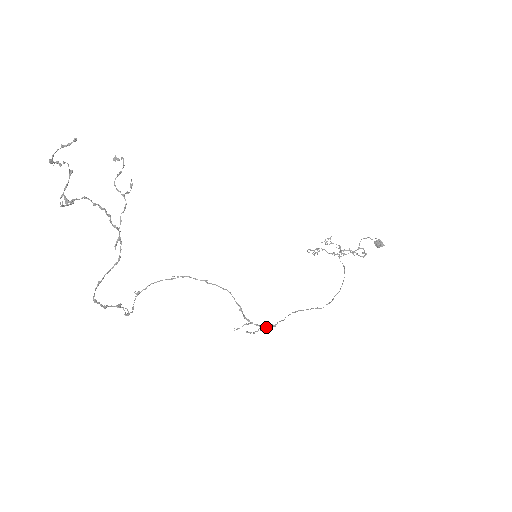
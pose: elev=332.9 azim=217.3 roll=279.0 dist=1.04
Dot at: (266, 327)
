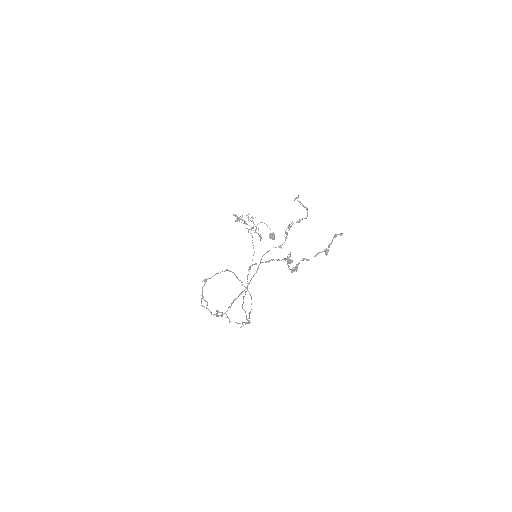
Dot at: (247, 322)
